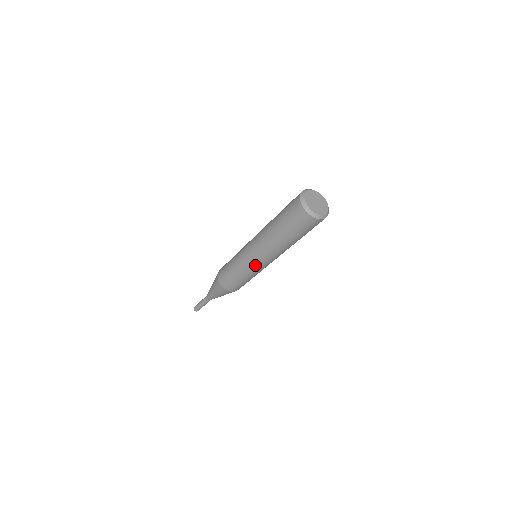
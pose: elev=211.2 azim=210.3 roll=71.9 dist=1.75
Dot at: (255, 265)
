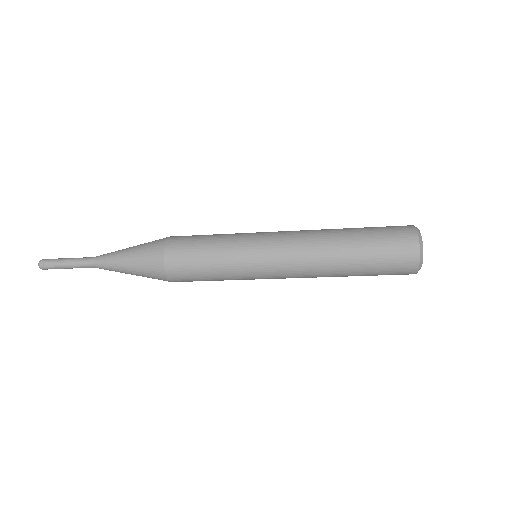
Dot at: occluded
